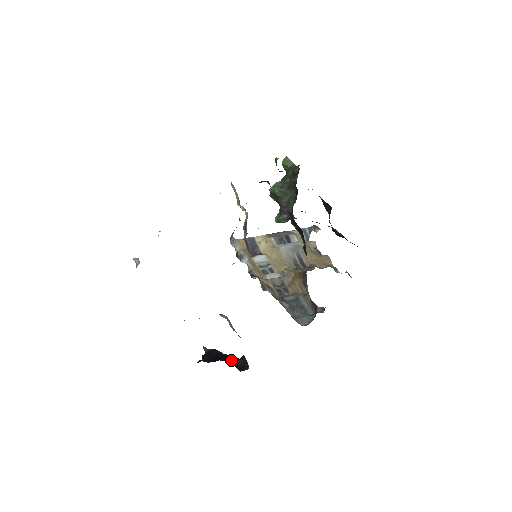
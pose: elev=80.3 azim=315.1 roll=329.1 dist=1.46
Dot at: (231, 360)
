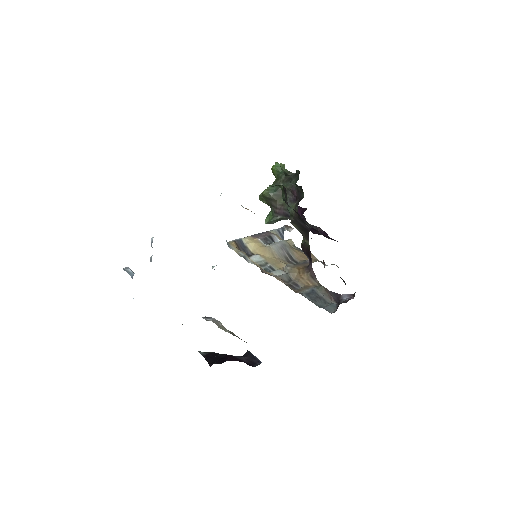
Dot at: (237, 359)
